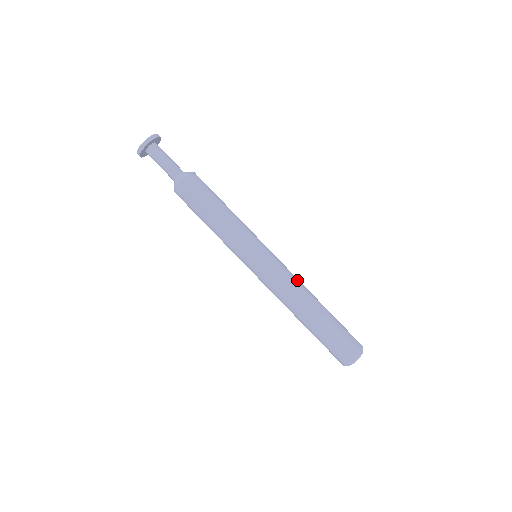
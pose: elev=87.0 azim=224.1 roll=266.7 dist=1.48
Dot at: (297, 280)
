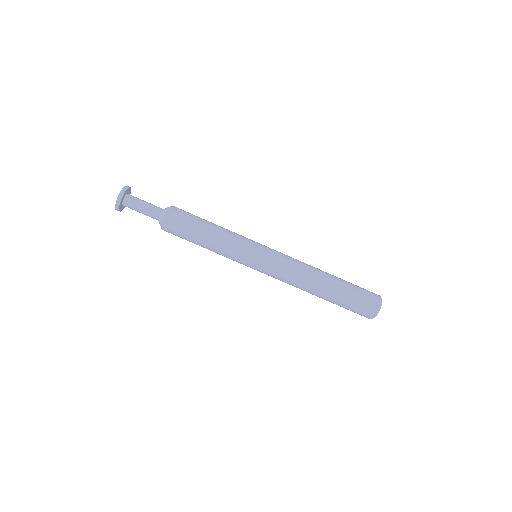
Dot at: occluded
